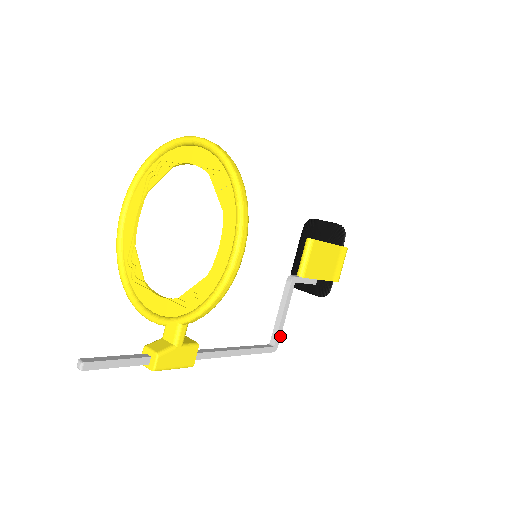
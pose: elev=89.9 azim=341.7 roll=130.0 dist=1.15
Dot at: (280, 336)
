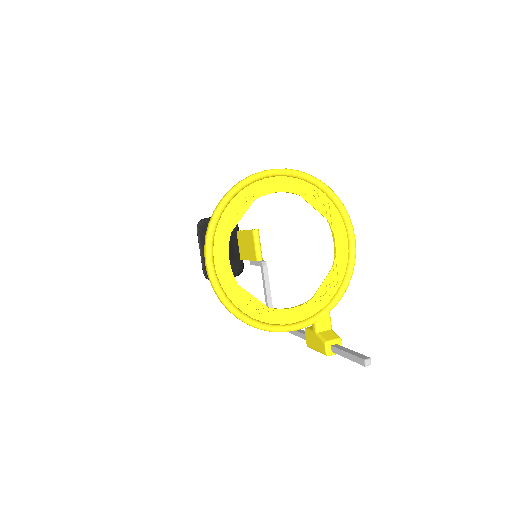
Dot at: occluded
